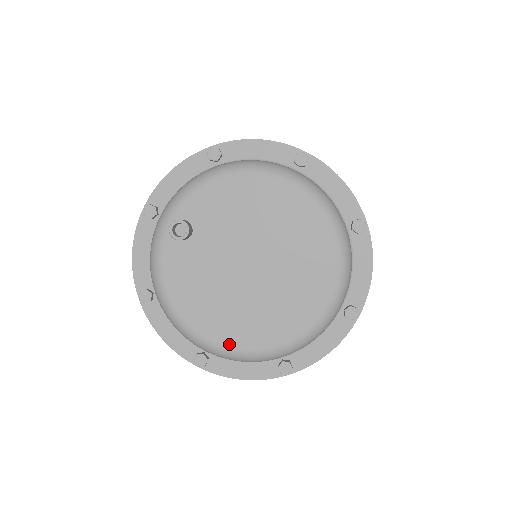
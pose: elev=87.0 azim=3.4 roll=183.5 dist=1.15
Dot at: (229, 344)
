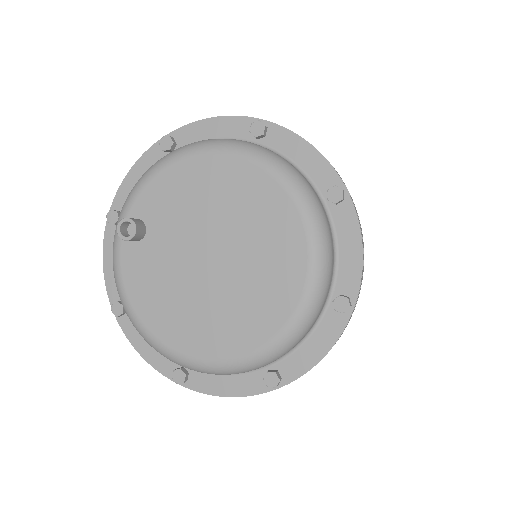
Dot at: (197, 354)
